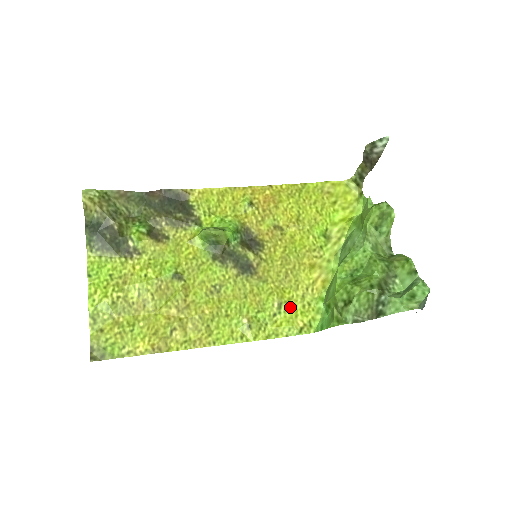
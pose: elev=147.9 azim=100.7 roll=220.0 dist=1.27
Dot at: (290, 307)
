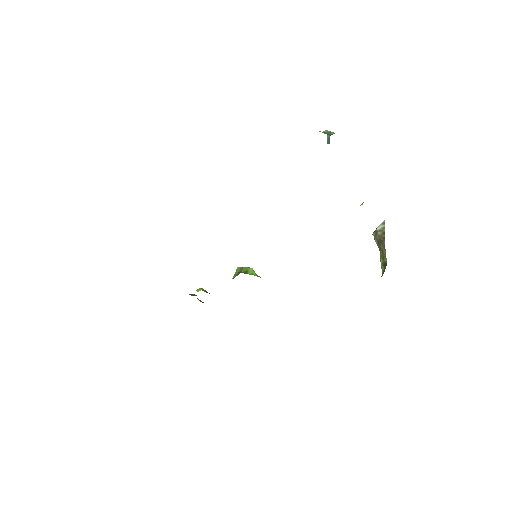
Dot at: occluded
